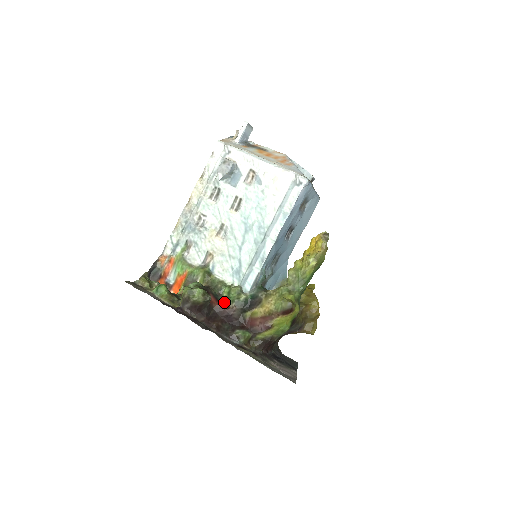
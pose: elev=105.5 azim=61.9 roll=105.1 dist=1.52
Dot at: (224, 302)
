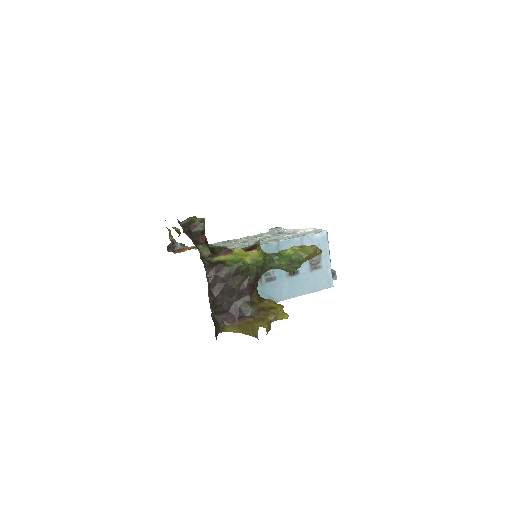
Dot at: occluded
